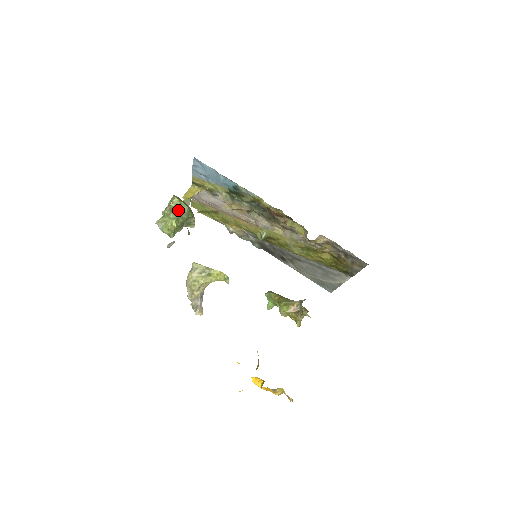
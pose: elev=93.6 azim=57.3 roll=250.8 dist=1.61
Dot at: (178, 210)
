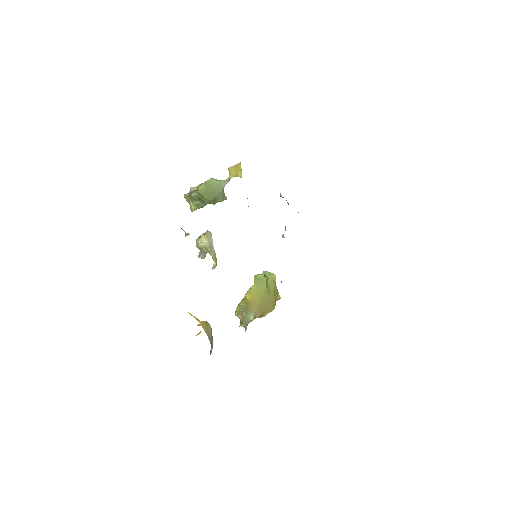
Dot at: (200, 199)
